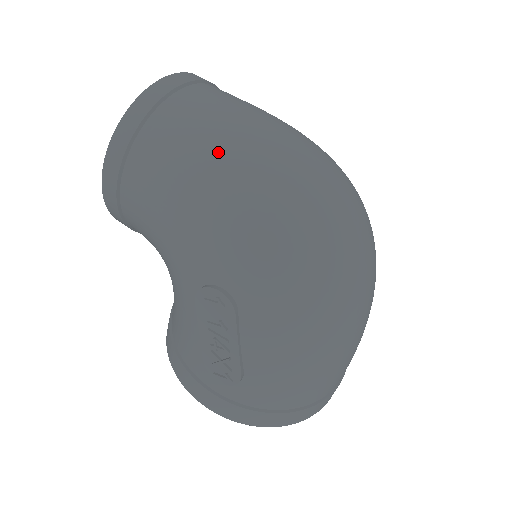
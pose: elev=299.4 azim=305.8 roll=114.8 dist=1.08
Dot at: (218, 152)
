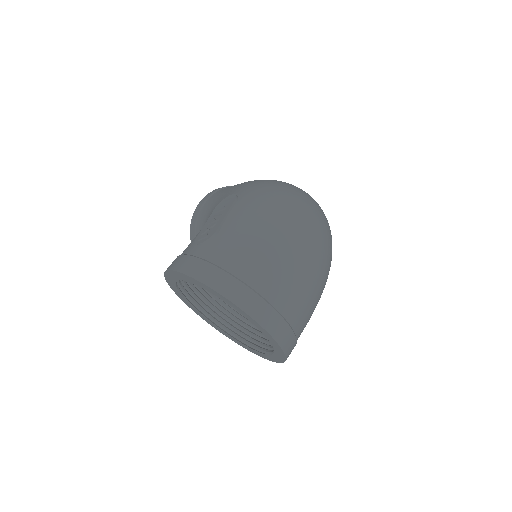
Dot at: occluded
